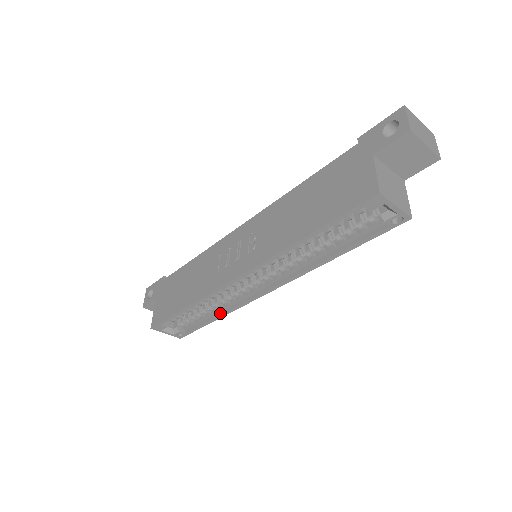
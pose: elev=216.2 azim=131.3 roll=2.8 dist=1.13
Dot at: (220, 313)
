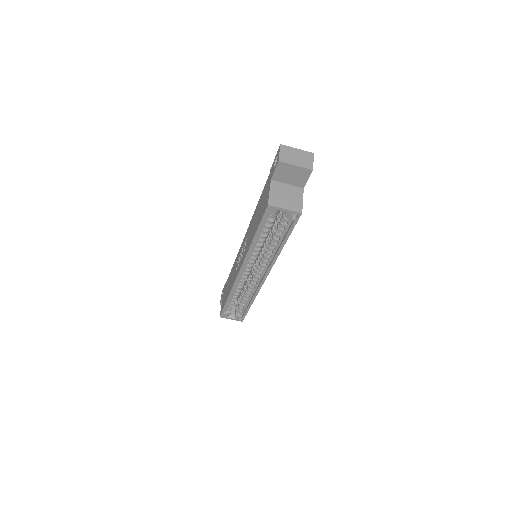
Dot at: (251, 299)
